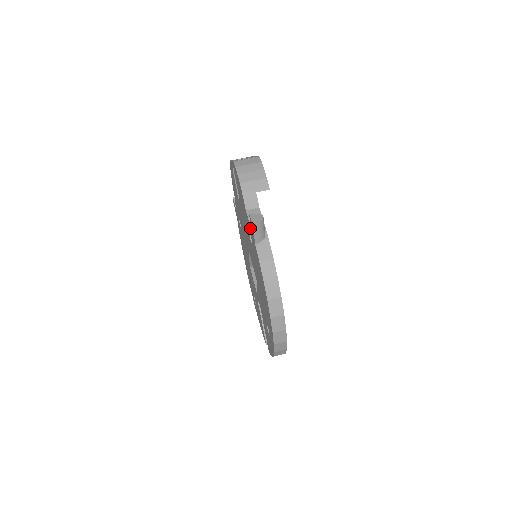
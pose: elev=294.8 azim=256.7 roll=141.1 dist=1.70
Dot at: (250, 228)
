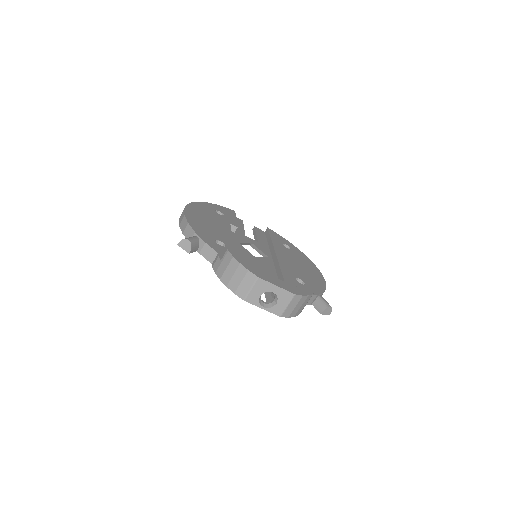
Dot at: occluded
